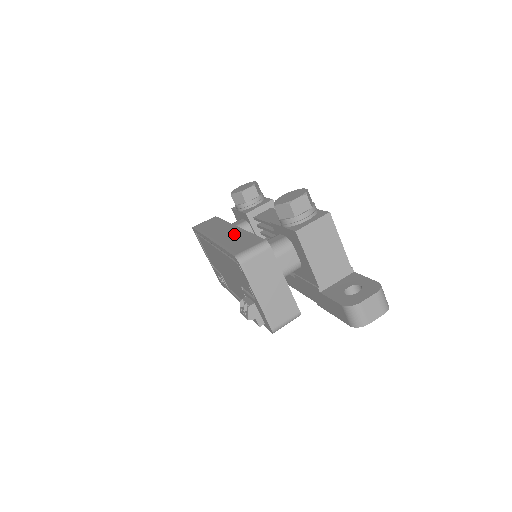
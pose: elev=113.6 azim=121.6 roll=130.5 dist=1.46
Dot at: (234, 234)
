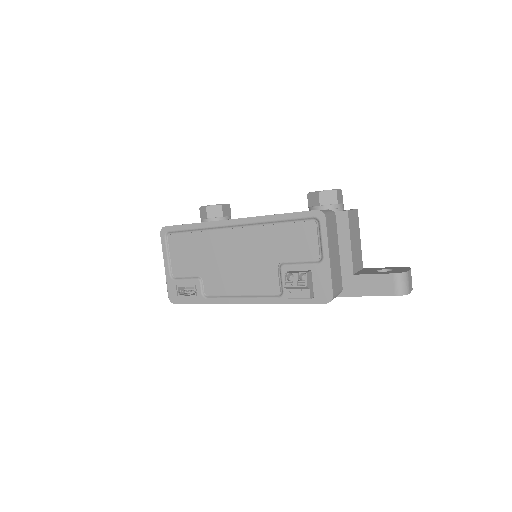
Dot at: occluded
